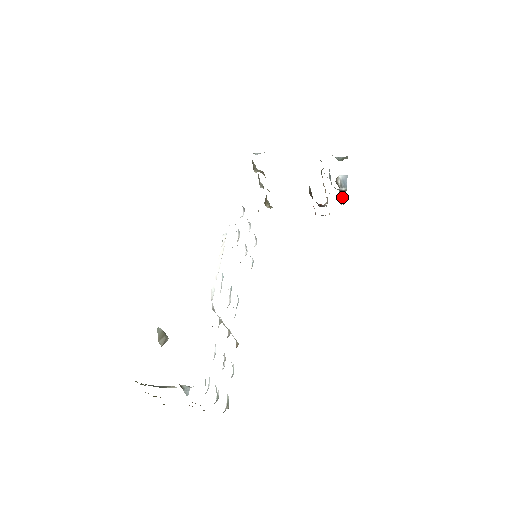
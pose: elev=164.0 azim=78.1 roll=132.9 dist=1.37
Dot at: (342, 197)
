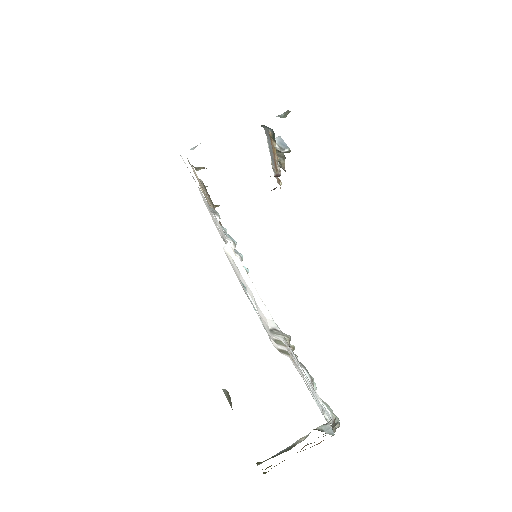
Dot at: (282, 161)
